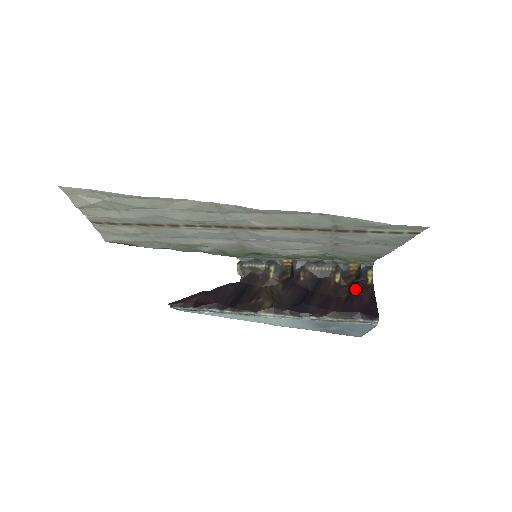
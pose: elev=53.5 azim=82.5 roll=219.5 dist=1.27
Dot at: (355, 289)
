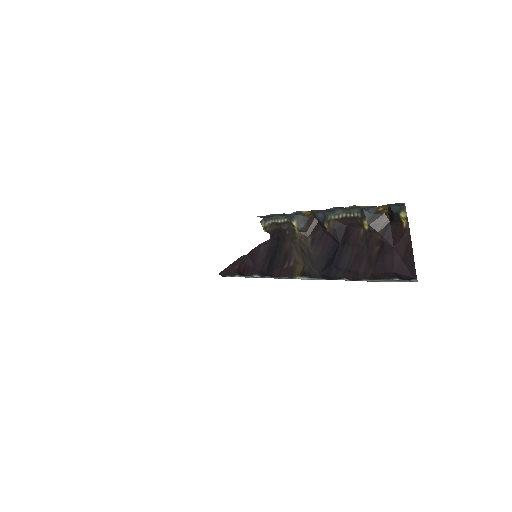
Dot at: (388, 237)
